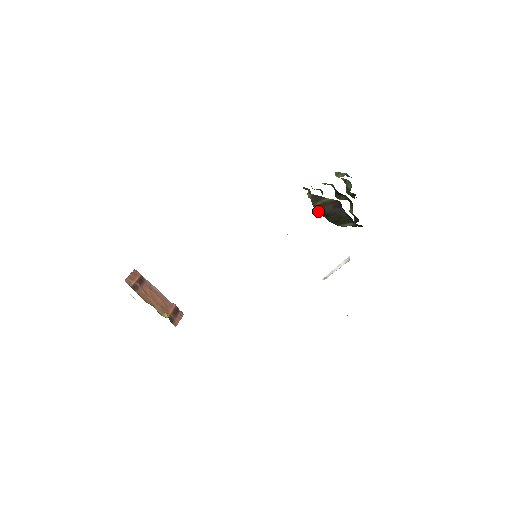
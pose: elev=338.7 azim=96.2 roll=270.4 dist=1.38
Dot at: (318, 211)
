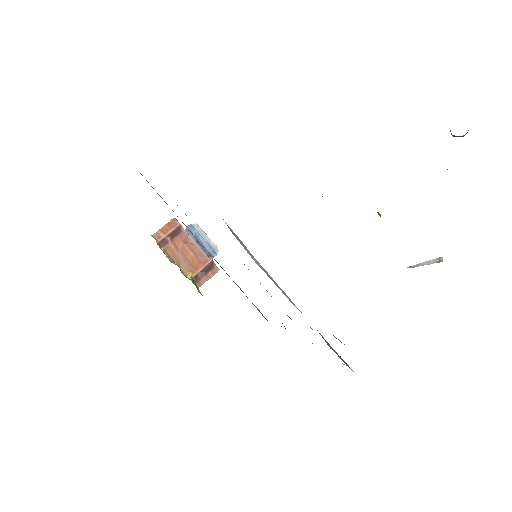
Dot at: occluded
